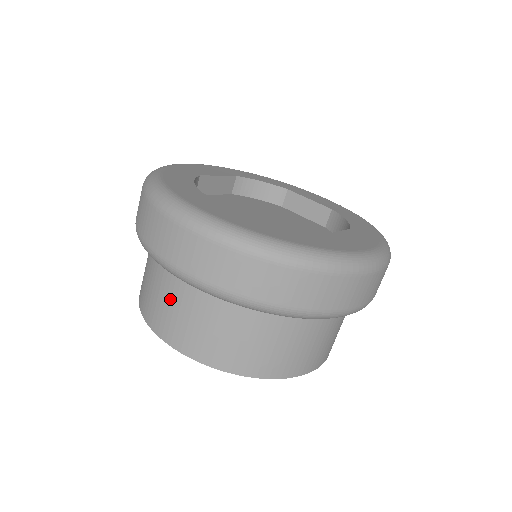
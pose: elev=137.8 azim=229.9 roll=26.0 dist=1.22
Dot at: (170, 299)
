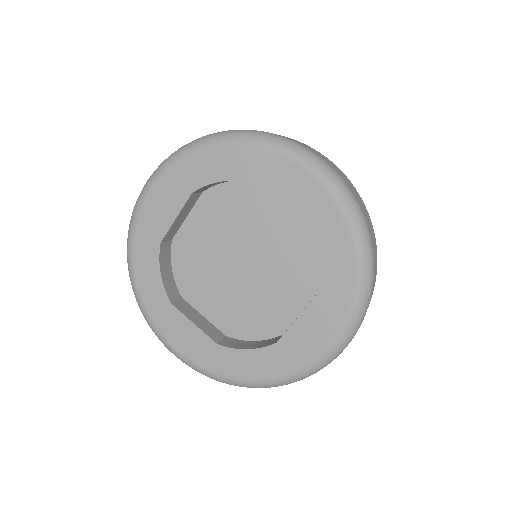
Dot at: occluded
